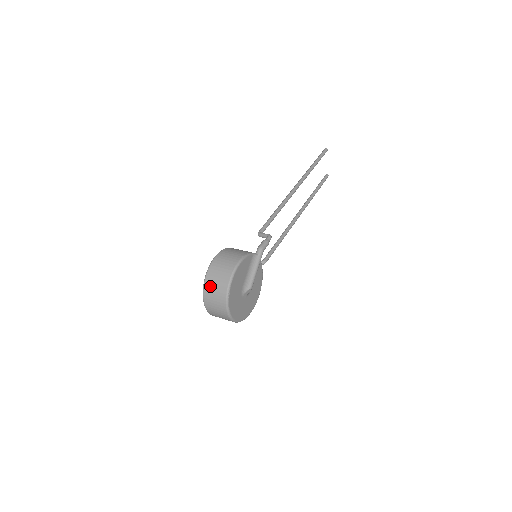
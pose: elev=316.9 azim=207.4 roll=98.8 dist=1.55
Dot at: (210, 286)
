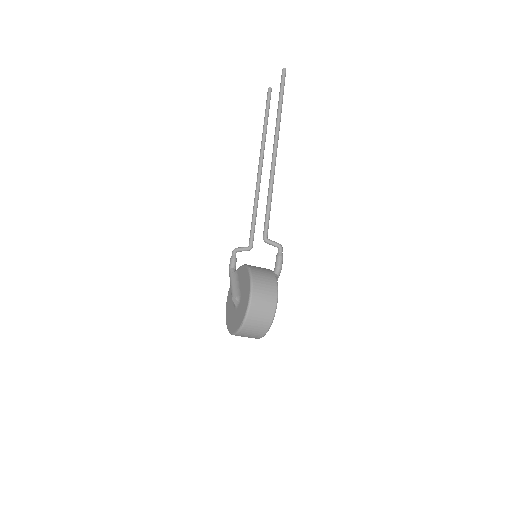
Dot at: (250, 328)
